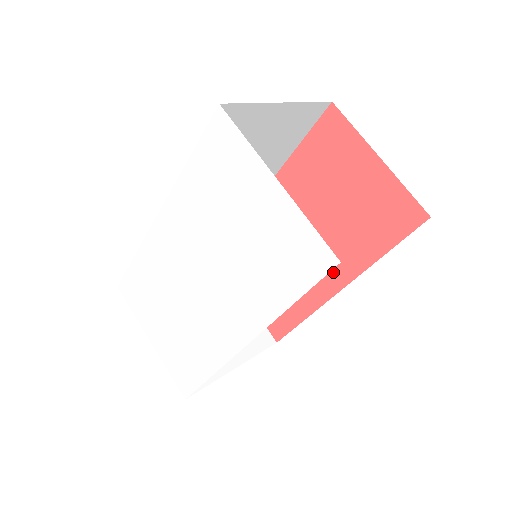
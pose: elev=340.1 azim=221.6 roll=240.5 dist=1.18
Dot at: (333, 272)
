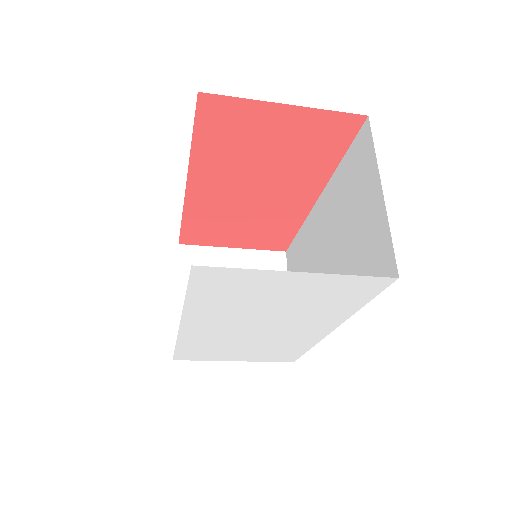
Dot at: (302, 194)
